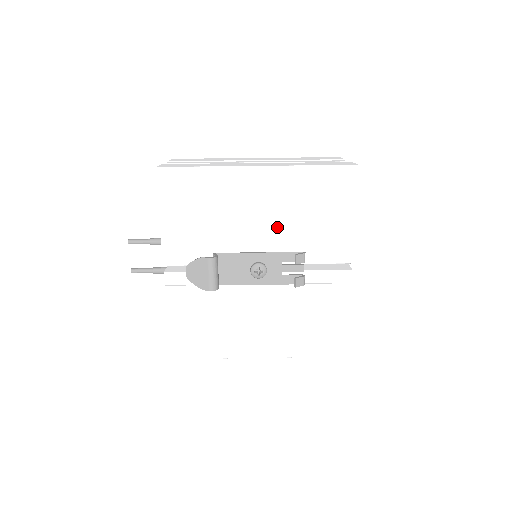
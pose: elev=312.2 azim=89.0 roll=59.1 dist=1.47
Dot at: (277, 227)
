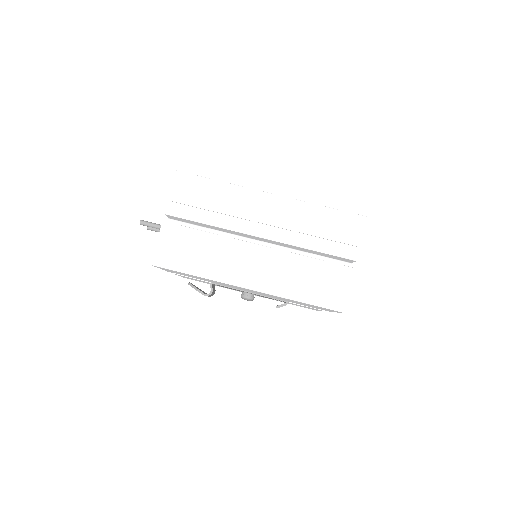
Dot at: occluded
